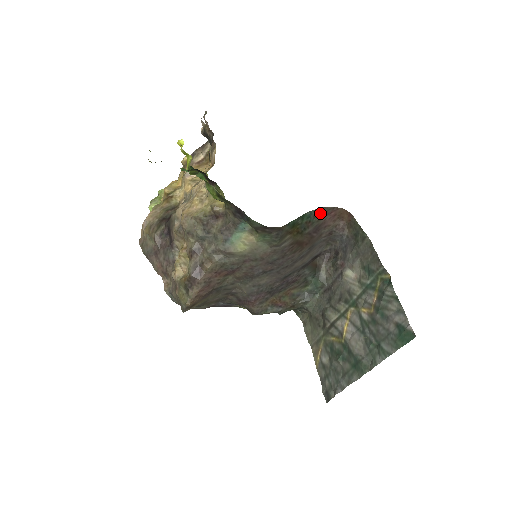
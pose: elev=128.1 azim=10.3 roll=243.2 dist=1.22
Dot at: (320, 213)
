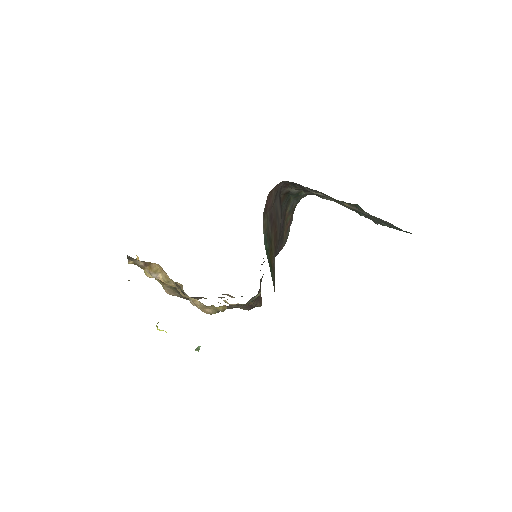
Dot at: (264, 221)
